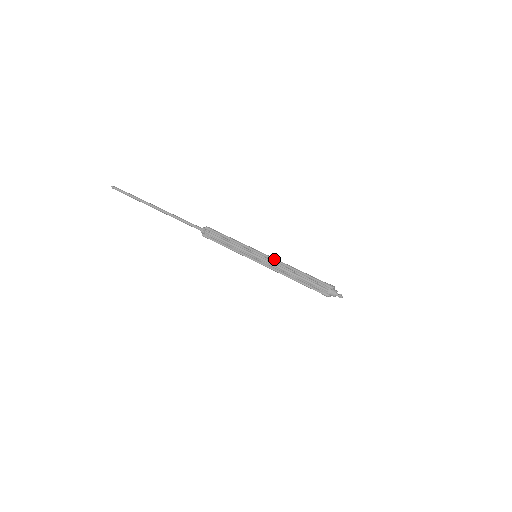
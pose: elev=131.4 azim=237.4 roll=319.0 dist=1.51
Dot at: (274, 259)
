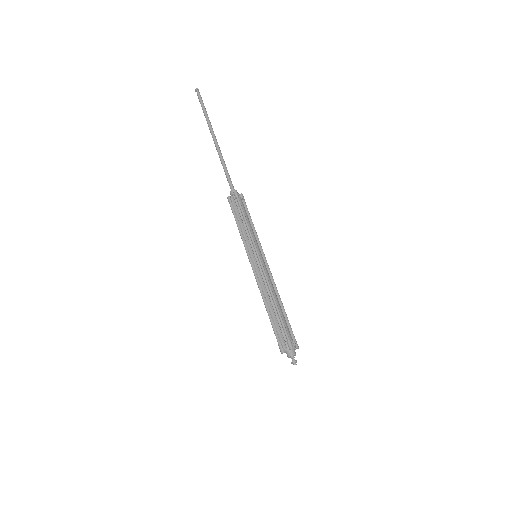
Dot at: (265, 273)
